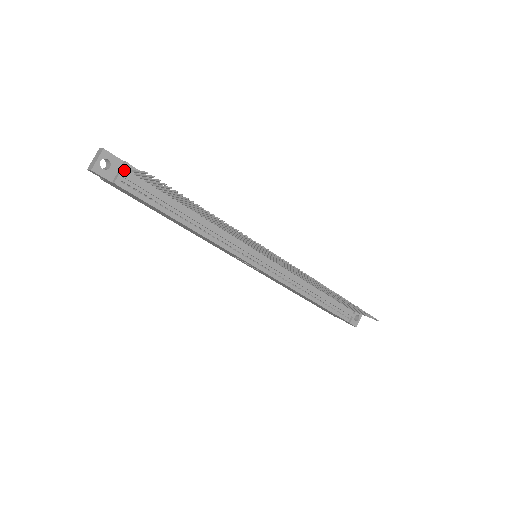
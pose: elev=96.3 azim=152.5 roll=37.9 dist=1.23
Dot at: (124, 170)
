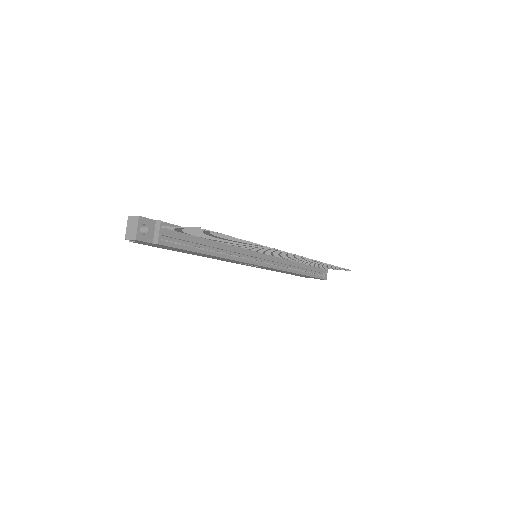
Dot at: (161, 229)
